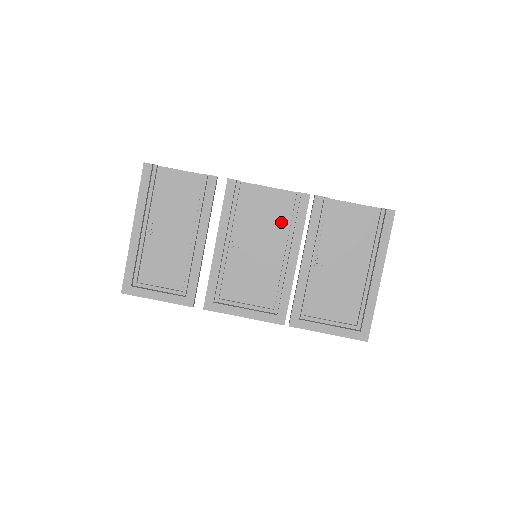
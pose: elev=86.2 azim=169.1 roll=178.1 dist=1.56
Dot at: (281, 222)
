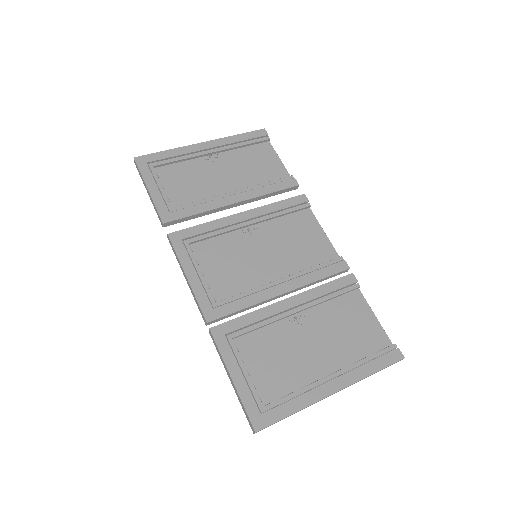
Dot at: (304, 260)
